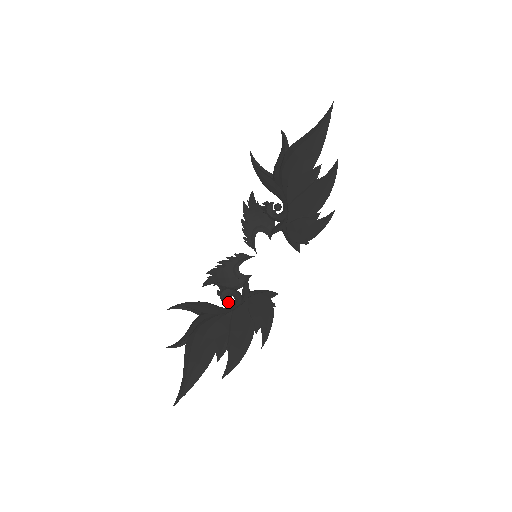
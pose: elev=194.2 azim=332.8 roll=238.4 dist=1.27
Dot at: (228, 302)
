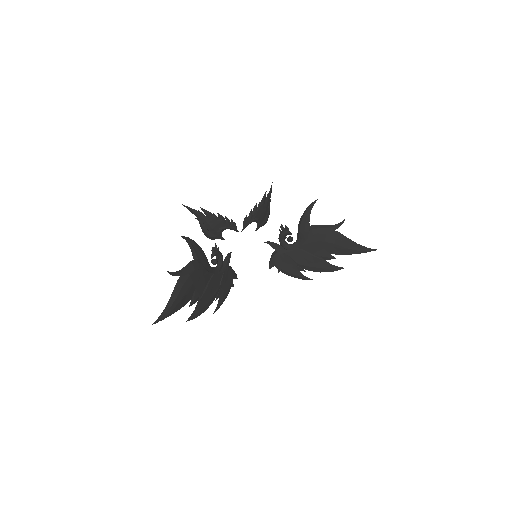
Dot at: (215, 264)
